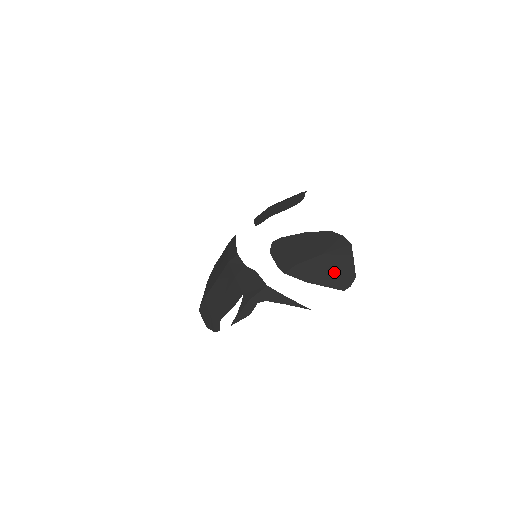
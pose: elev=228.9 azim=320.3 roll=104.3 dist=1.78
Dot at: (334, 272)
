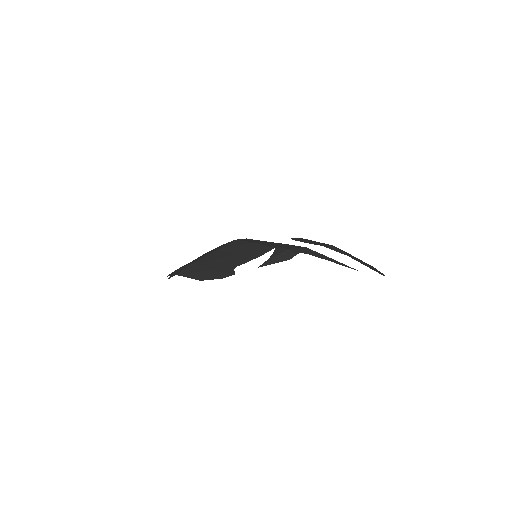
Dot at: (366, 264)
